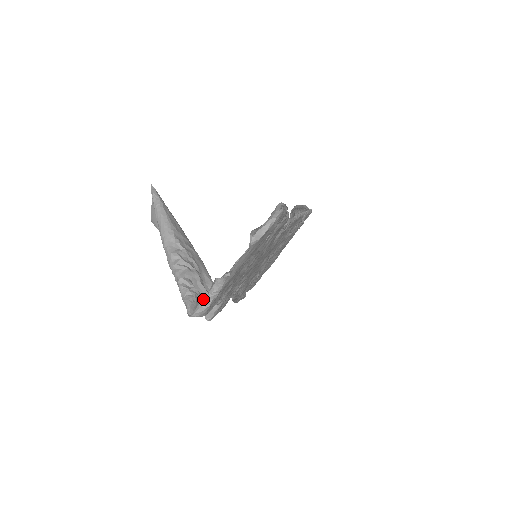
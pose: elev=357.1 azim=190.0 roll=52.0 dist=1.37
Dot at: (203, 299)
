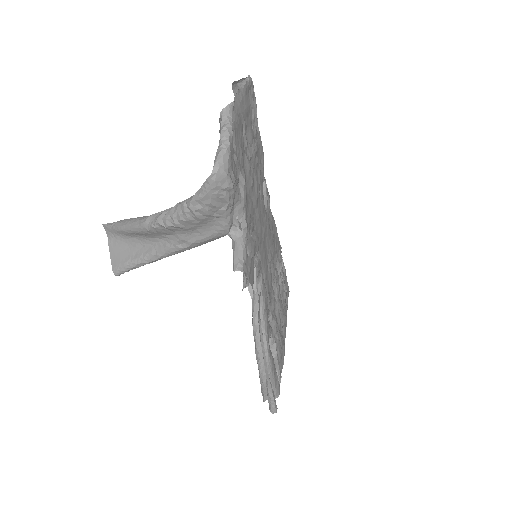
Dot at: occluded
